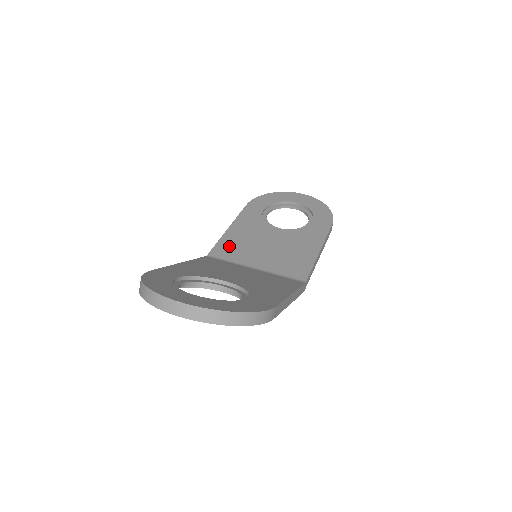
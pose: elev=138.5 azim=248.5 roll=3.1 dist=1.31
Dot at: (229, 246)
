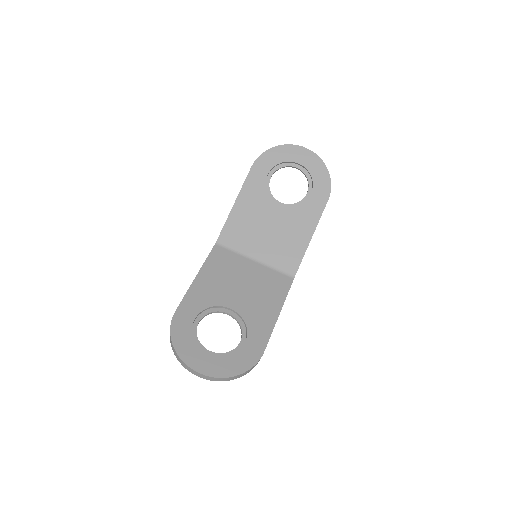
Dot at: (234, 230)
